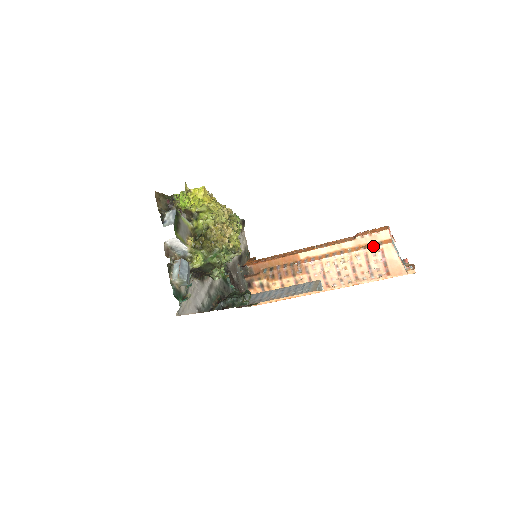
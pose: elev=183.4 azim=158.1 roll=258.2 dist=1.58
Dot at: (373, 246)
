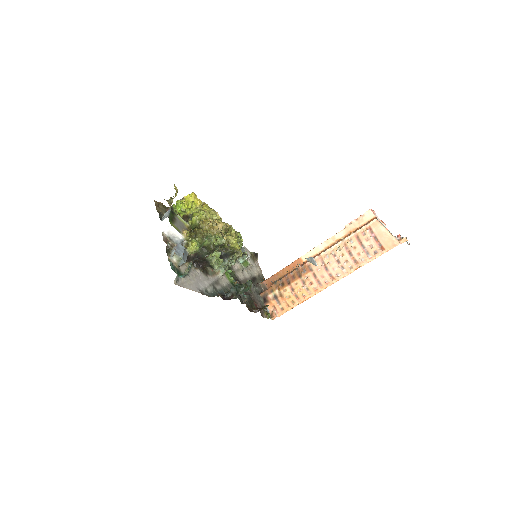
Dot at: (361, 227)
